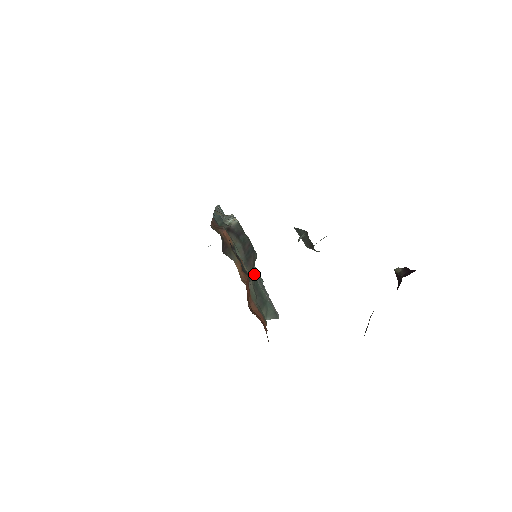
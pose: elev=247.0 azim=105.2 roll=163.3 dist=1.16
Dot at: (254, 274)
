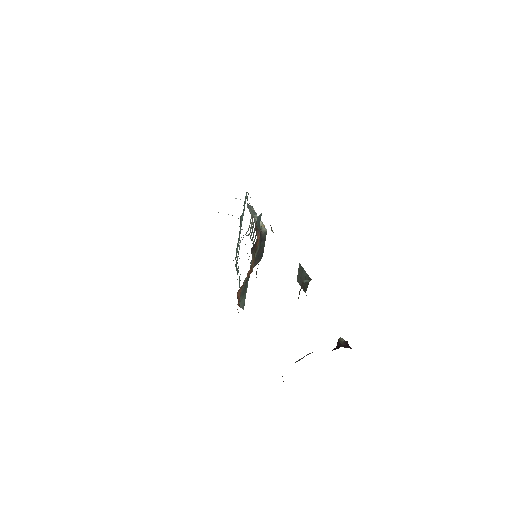
Dot at: occluded
